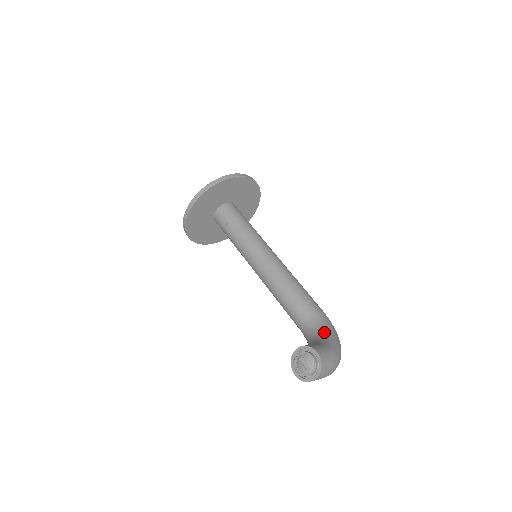
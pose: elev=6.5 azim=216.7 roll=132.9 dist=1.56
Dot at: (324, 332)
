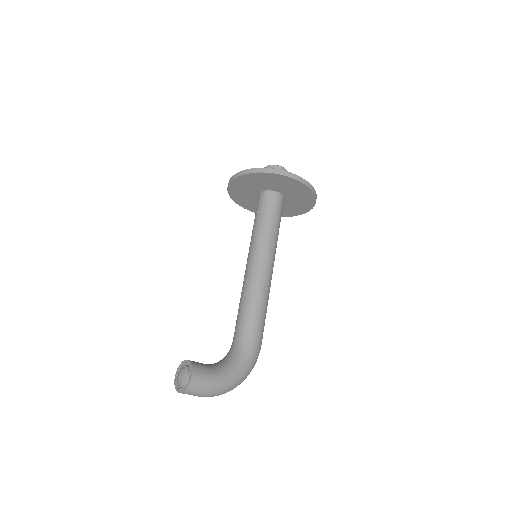
Dot at: (234, 362)
